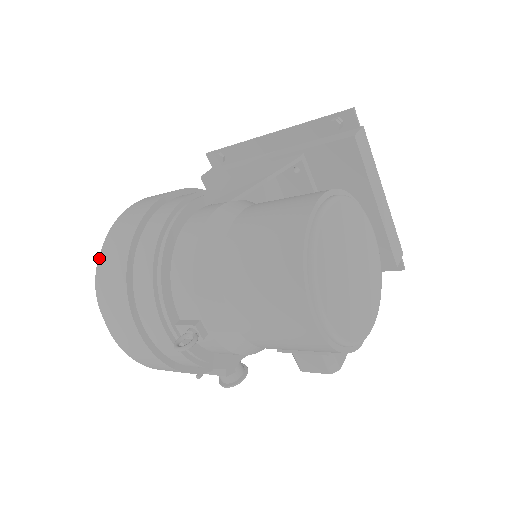
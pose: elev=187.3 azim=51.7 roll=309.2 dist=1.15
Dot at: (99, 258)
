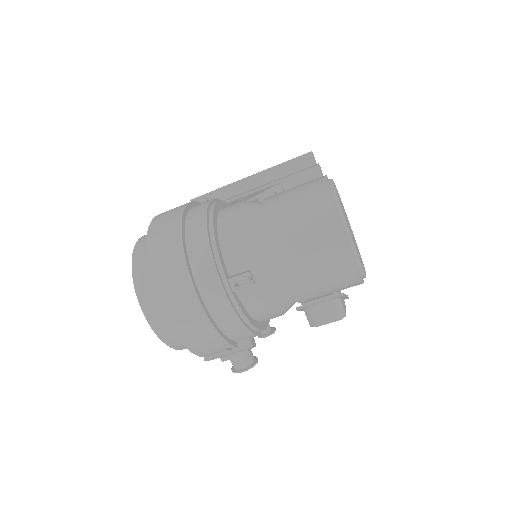
Dot at: (146, 243)
